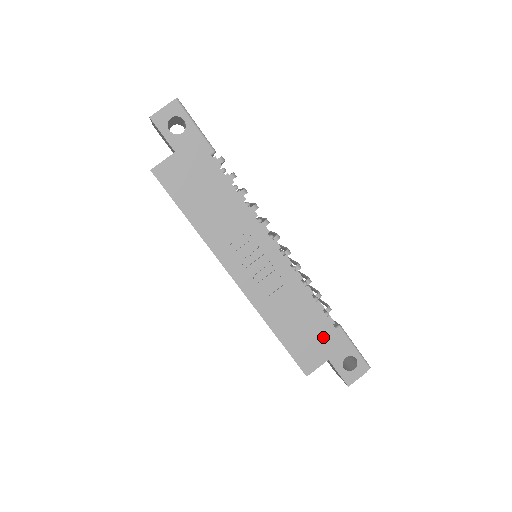
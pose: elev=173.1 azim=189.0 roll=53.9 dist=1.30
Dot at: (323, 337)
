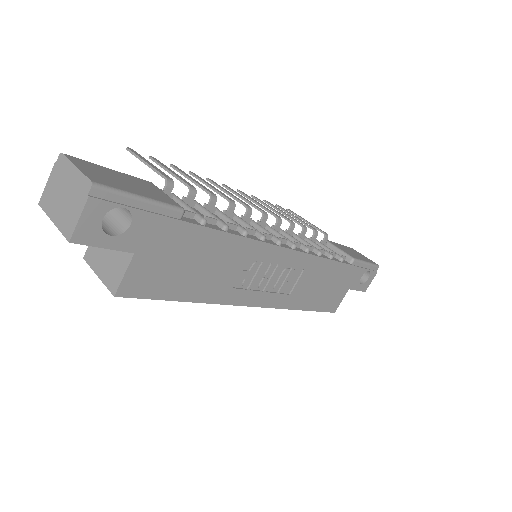
Dot at: (343, 279)
